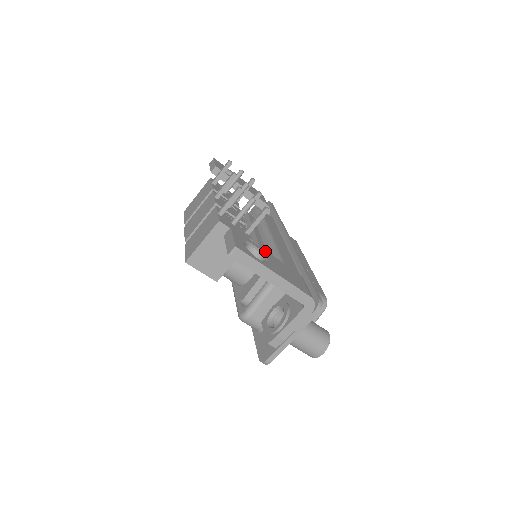
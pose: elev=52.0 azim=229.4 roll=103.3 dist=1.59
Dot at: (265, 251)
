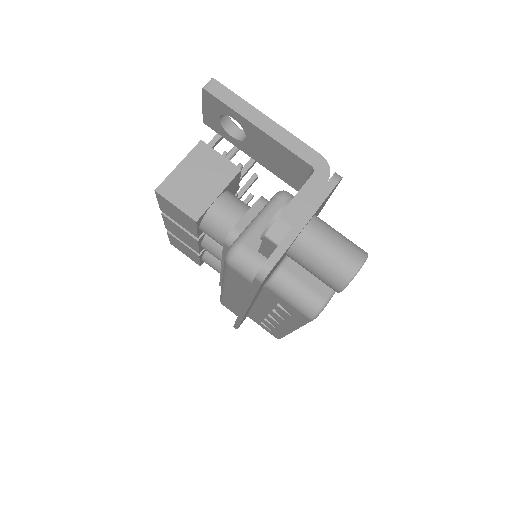
Dot at: occluded
